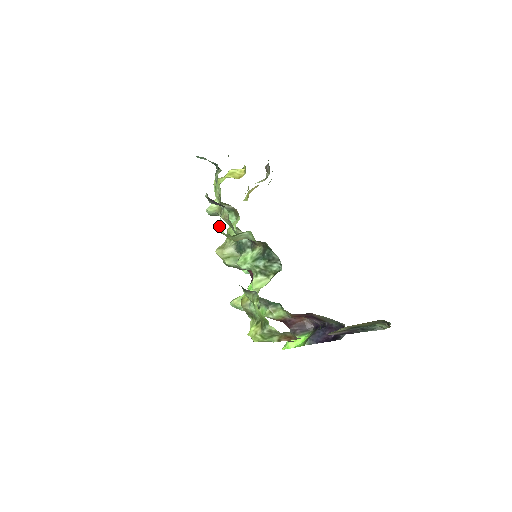
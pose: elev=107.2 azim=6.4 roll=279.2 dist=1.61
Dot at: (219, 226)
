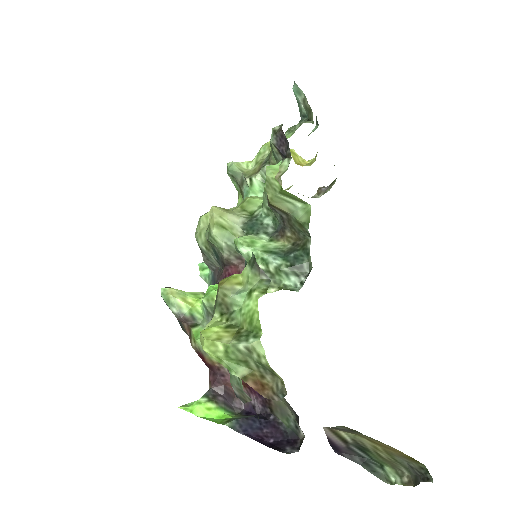
Dot at: (272, 167)
